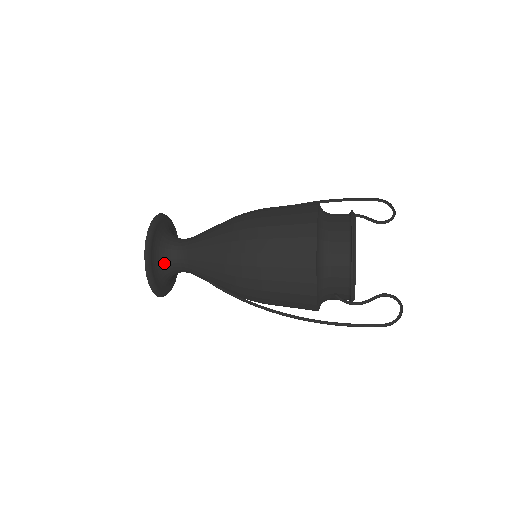
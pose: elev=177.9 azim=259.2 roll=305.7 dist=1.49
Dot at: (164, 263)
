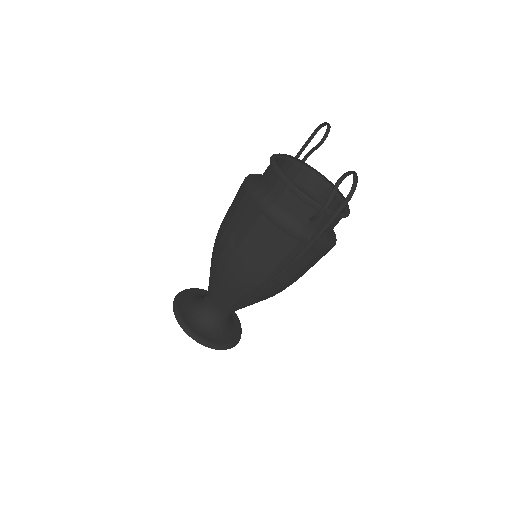
Dot at: (202, 319)
